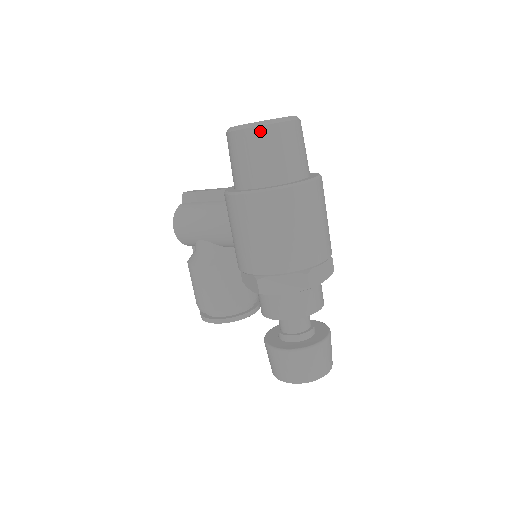
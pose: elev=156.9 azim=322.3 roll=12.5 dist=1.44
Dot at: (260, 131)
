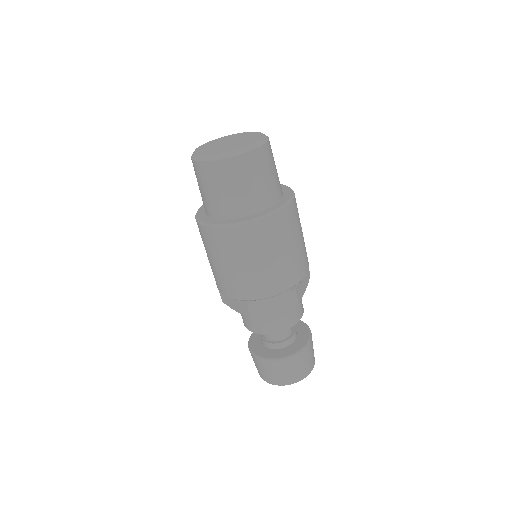
Dot at: (199, 166)
